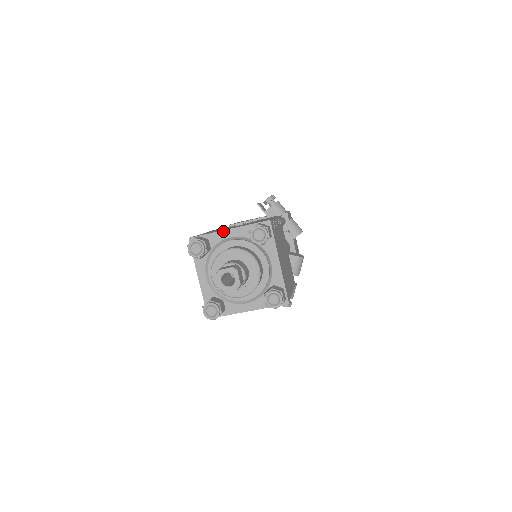
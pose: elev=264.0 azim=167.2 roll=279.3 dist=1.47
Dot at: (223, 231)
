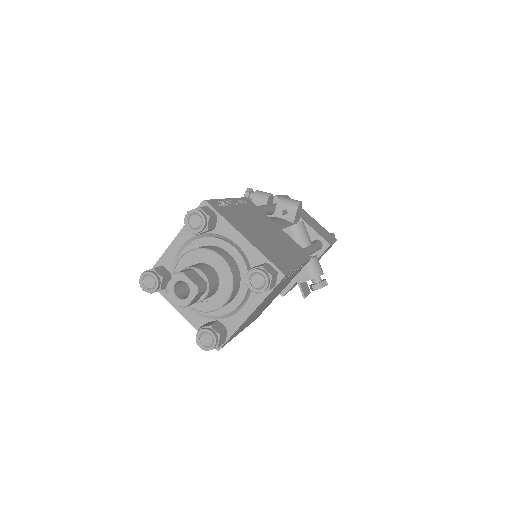
Dot at: (170, 246)
